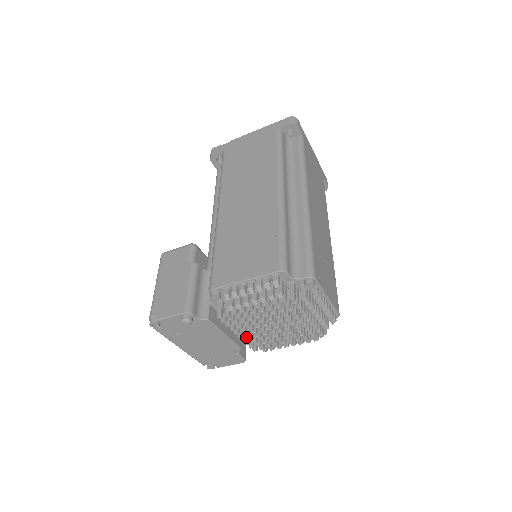
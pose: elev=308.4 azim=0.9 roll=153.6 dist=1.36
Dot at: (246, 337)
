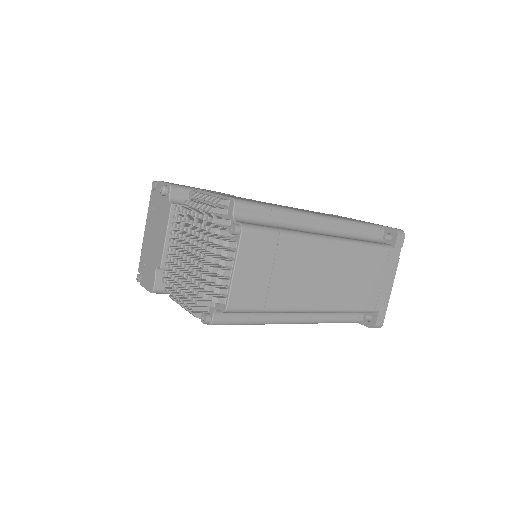
Dot at: occluded
